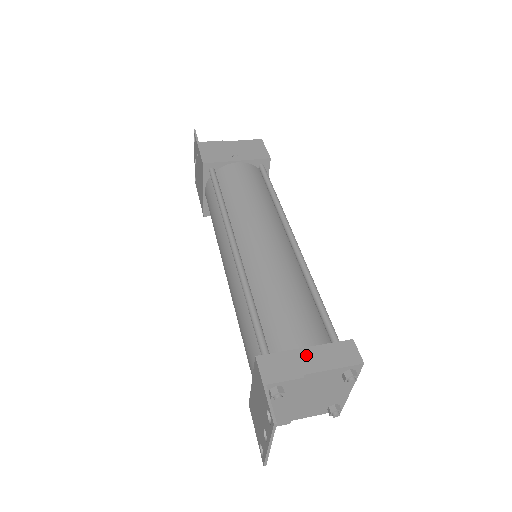
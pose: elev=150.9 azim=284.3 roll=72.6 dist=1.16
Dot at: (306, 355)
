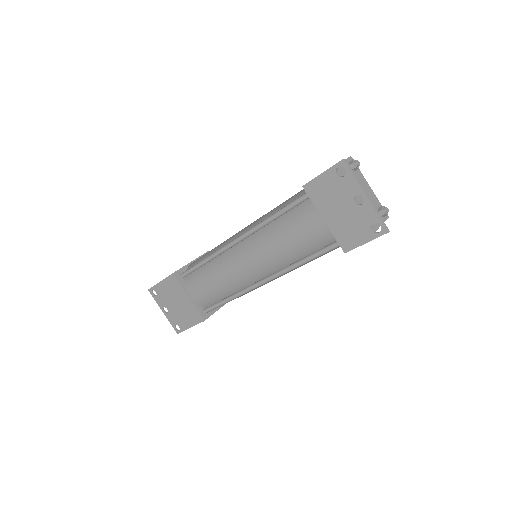
Dot at: occluded
